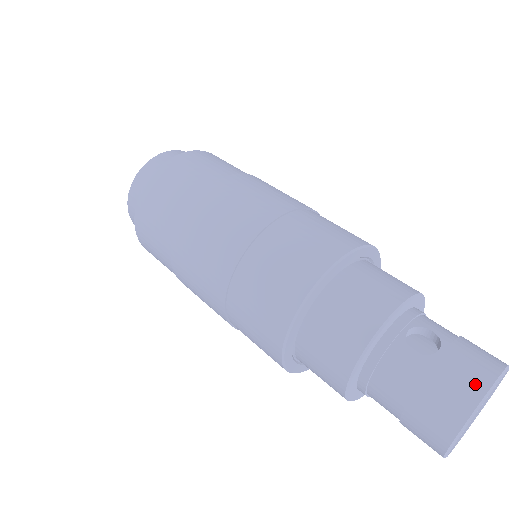
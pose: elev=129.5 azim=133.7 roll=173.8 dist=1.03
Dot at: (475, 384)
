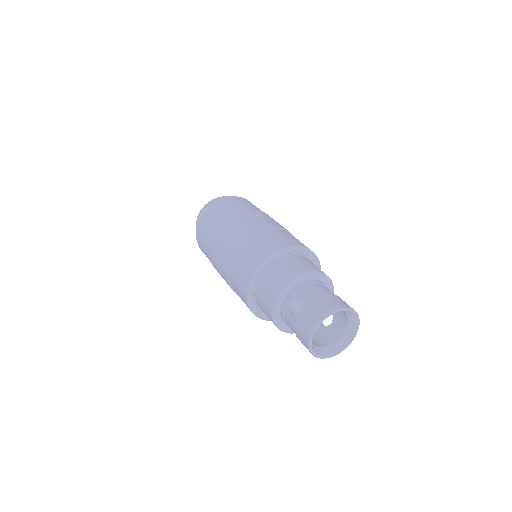
Dot at: (309, 327)
